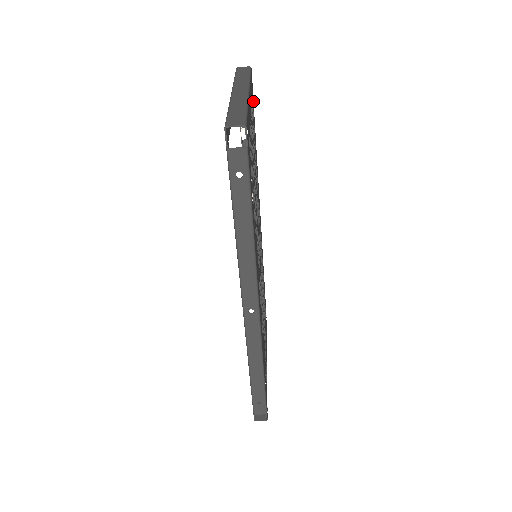
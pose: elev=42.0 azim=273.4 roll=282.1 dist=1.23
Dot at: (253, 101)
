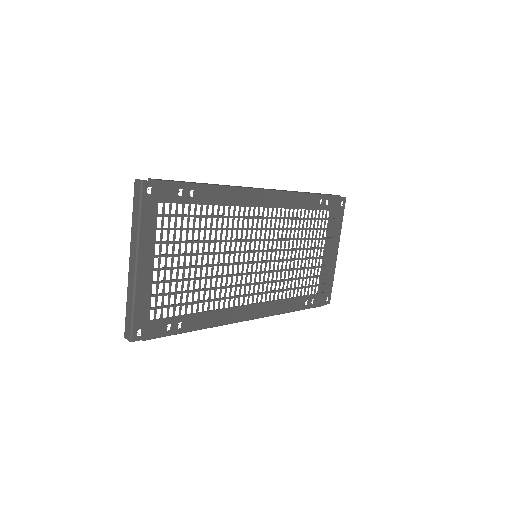
Dot at: (170, 185)
